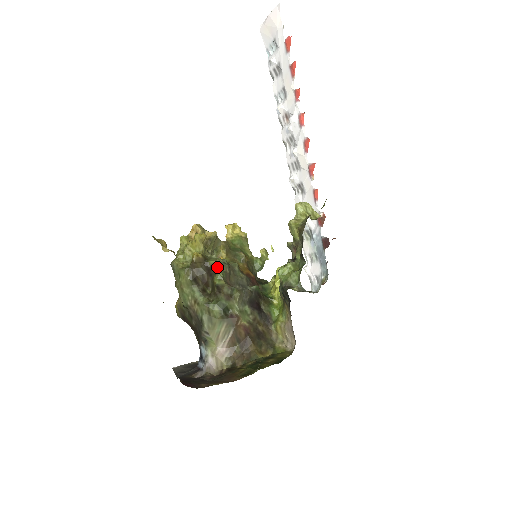
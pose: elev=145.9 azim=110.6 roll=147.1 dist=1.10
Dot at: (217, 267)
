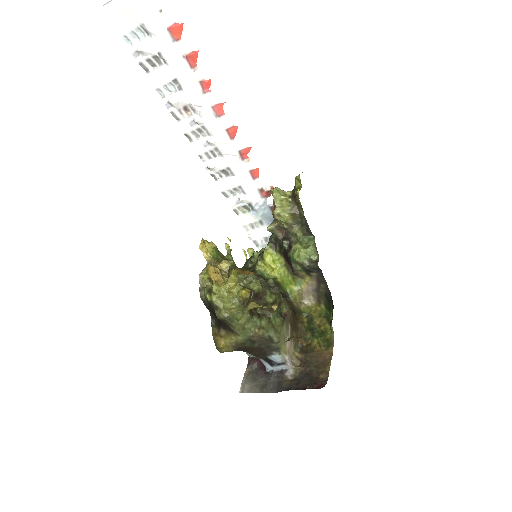
Dot at: (262, 288)
